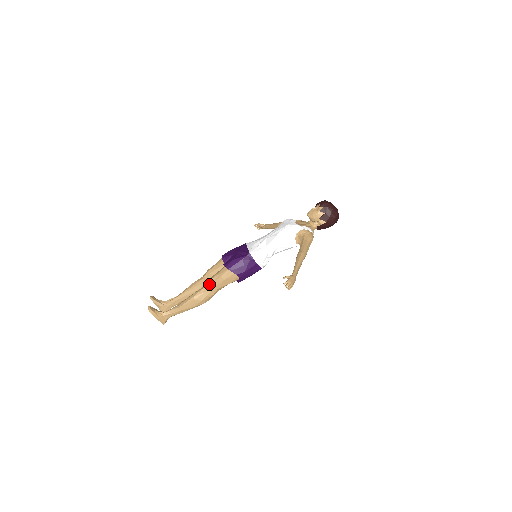
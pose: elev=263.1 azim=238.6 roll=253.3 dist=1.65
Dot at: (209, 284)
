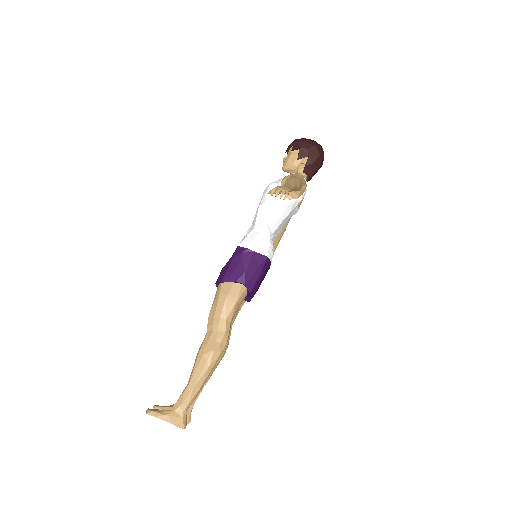
Dot at: (210, 321)
